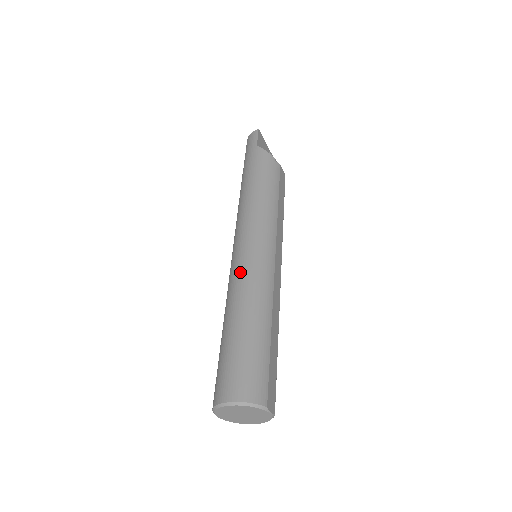
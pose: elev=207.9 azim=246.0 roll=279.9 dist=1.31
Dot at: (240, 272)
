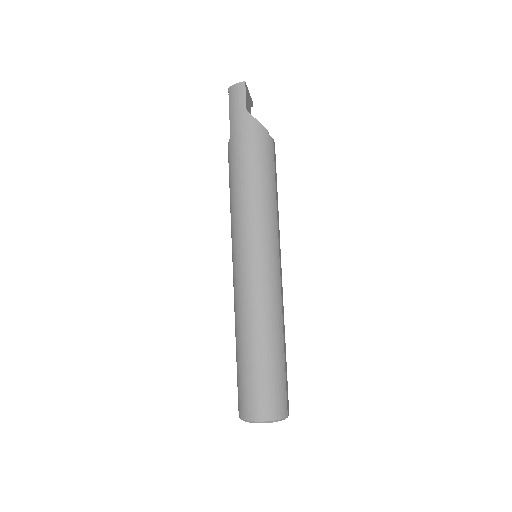
Dot at: (251, 291)
